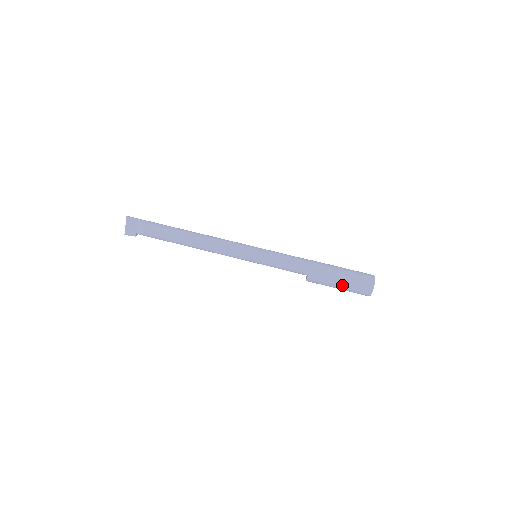
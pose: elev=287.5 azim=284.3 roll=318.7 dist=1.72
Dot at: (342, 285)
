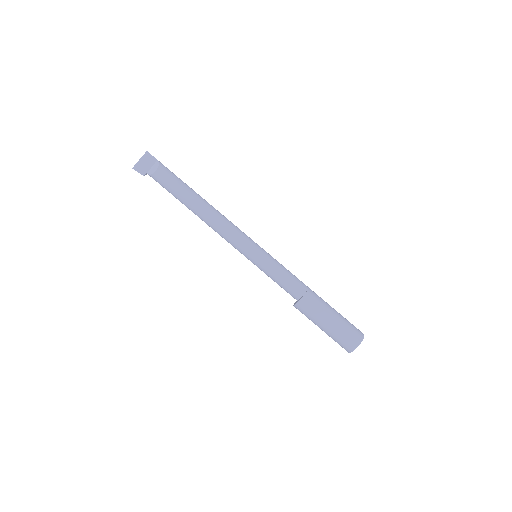
Dot at: (330, 326)
